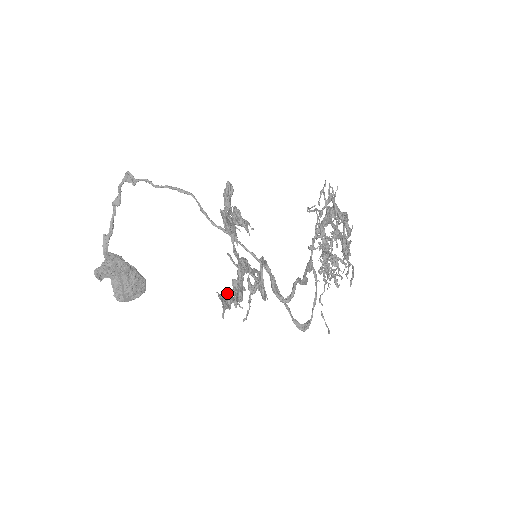
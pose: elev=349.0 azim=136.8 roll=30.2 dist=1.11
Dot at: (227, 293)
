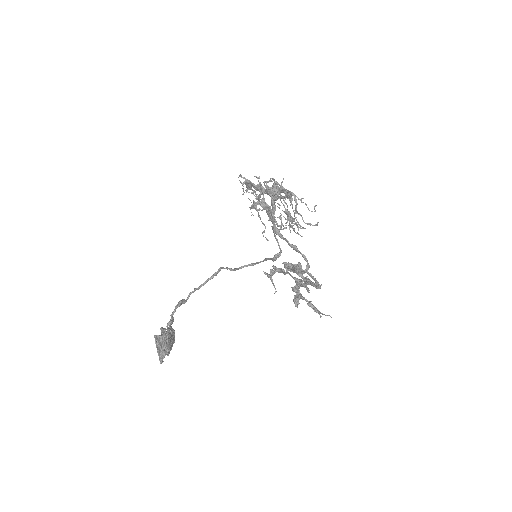
Dot at: (310, 305)
